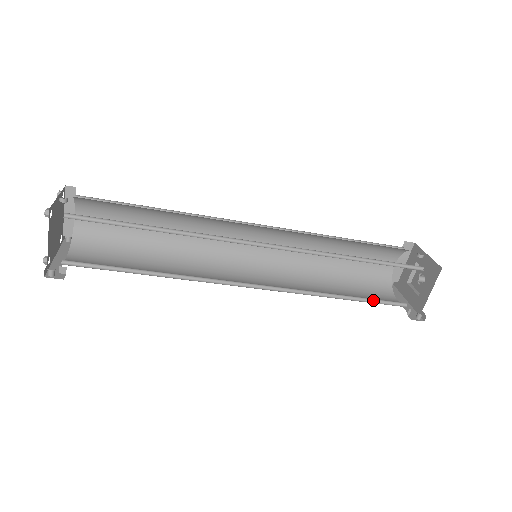
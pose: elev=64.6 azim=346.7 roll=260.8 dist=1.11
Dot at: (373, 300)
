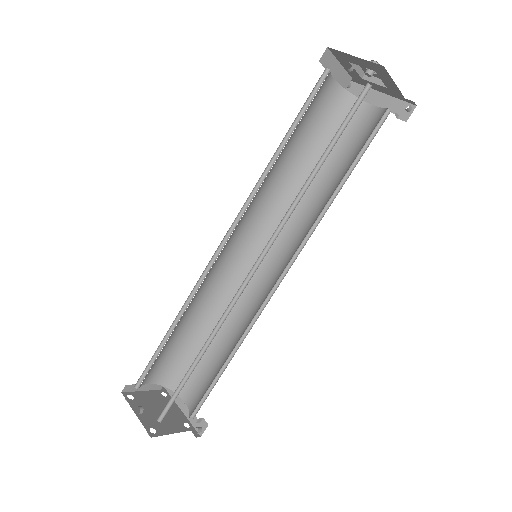
Dot at: (361, 150)
